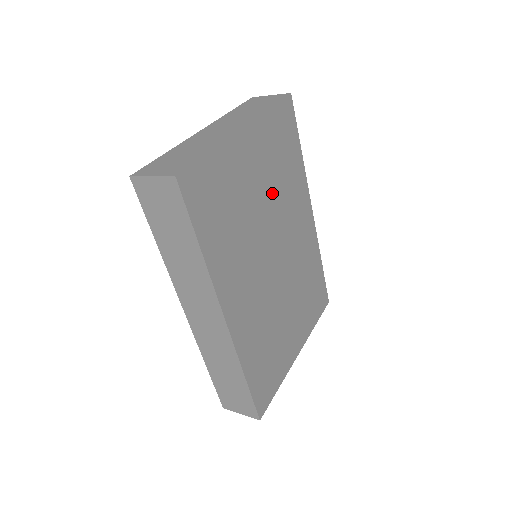
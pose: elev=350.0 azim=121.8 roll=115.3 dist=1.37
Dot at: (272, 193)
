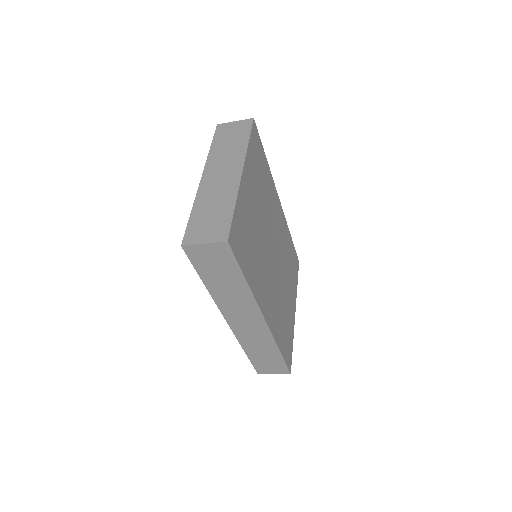
Dot at: (262, 207)
